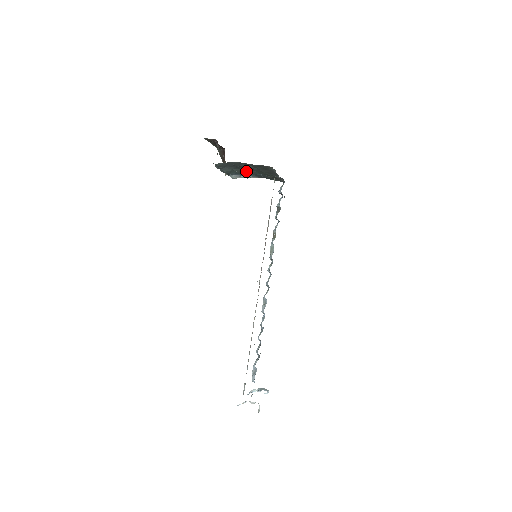
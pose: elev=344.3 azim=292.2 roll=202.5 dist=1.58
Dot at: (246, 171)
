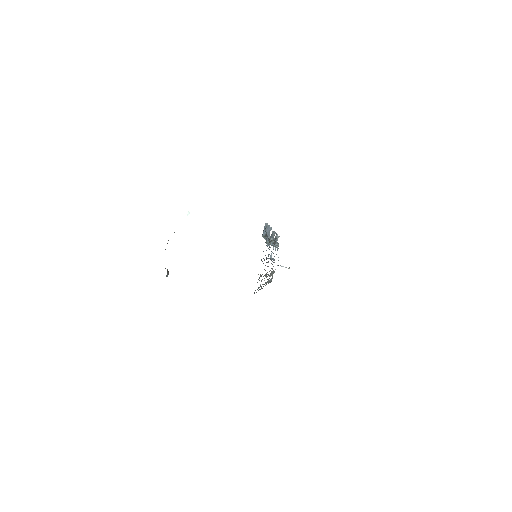
Dot at: occluded
